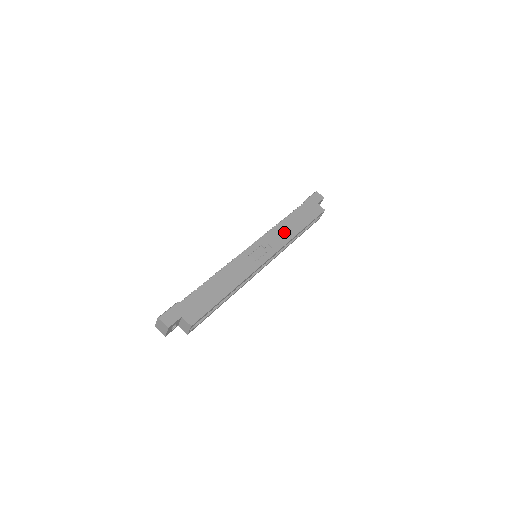
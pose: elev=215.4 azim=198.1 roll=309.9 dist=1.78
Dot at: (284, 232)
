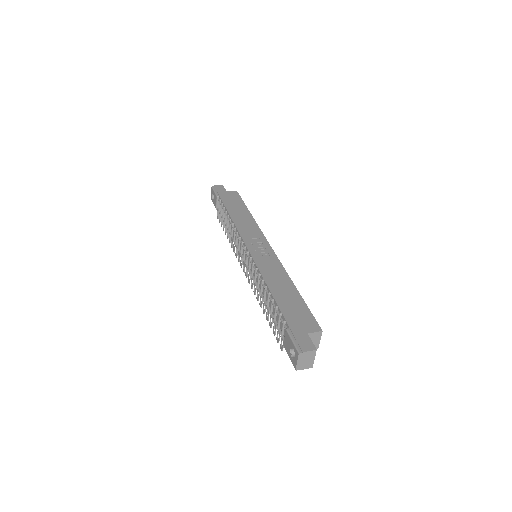
Dot at: (245, 223)
